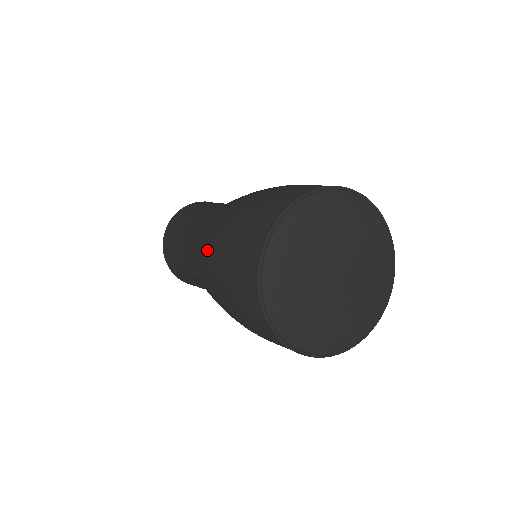
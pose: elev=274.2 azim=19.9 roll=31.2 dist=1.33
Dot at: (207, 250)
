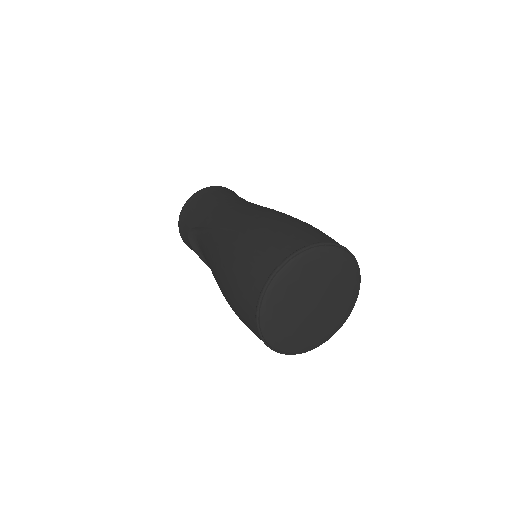
Dot at: (254, 220)
